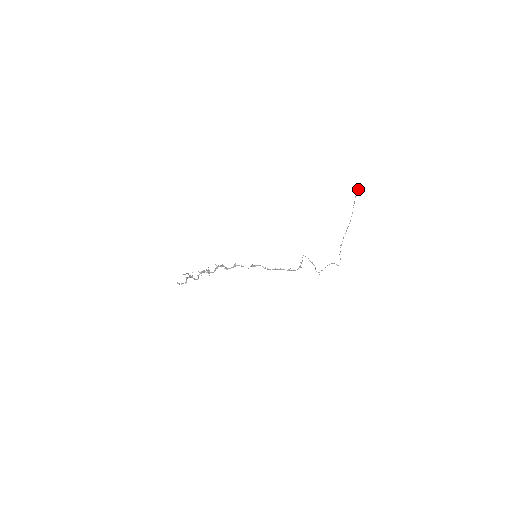
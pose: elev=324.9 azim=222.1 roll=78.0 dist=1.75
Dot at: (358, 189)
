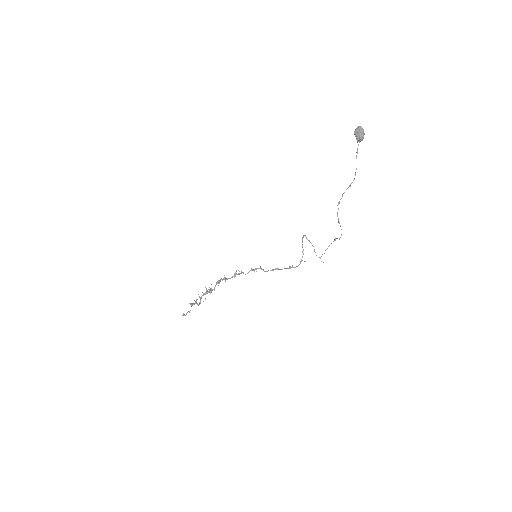
Dot at: (358, 131)
